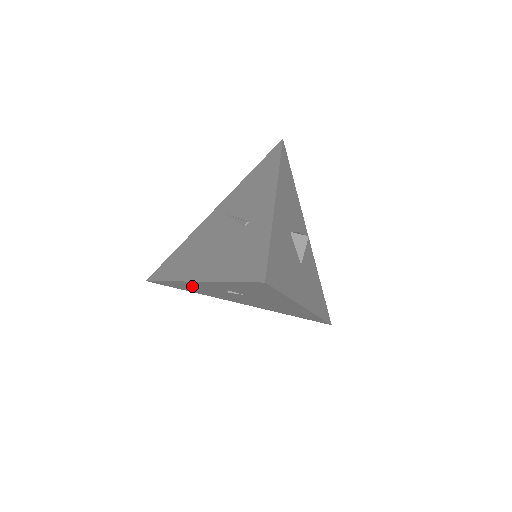
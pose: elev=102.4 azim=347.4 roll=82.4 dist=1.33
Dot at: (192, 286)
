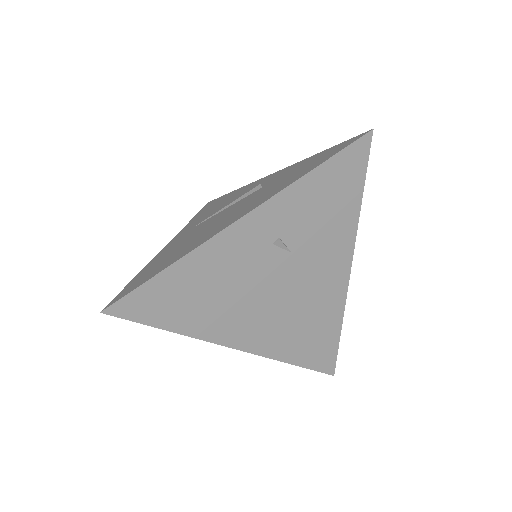
Dot at: (211, 266)
